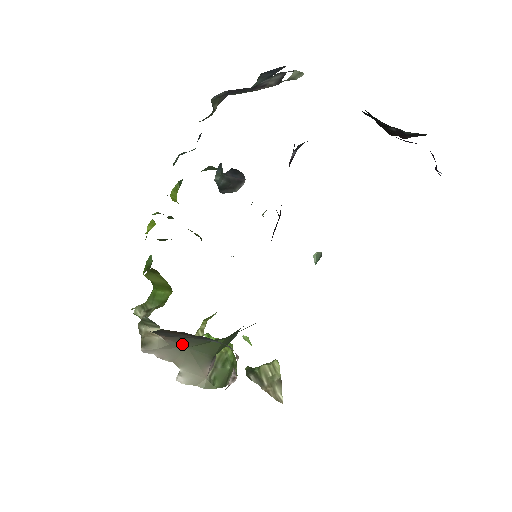
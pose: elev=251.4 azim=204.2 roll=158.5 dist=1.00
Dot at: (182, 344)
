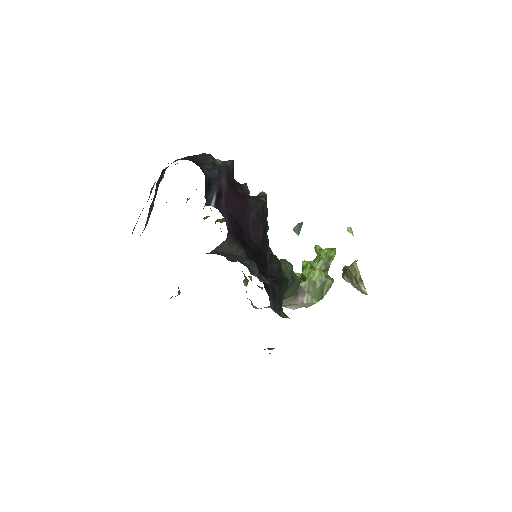
Dot at: occluded
